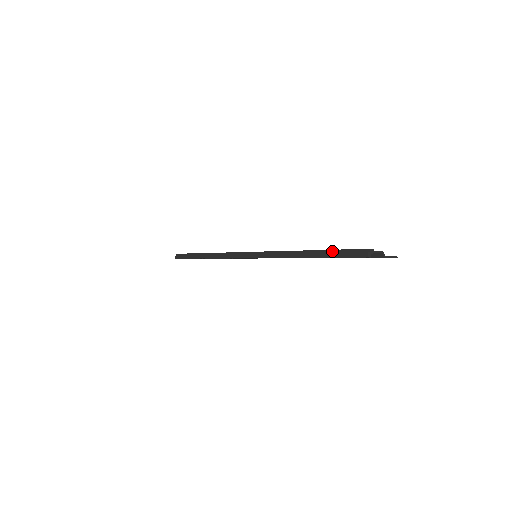
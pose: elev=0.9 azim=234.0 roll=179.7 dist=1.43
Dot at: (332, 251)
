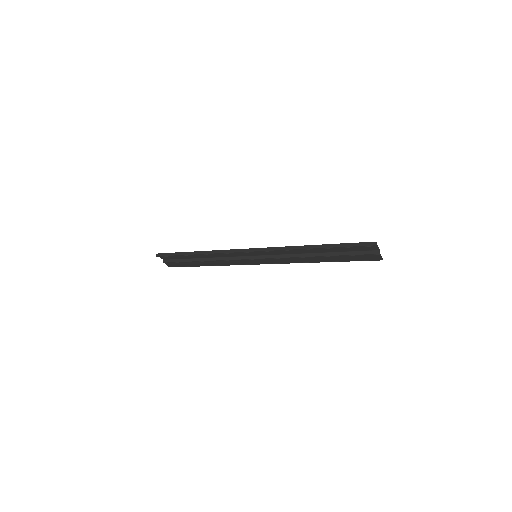
Dot at: (343, 244)
